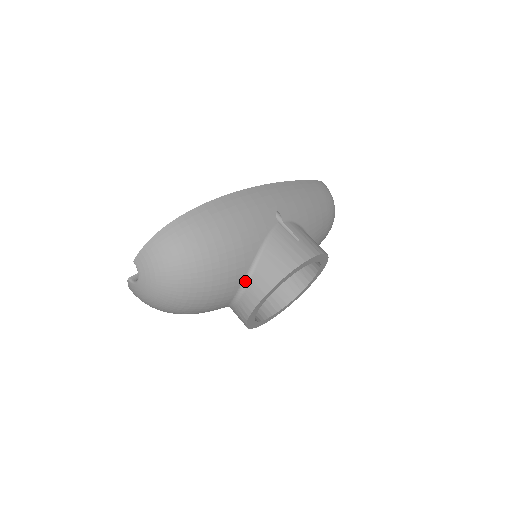
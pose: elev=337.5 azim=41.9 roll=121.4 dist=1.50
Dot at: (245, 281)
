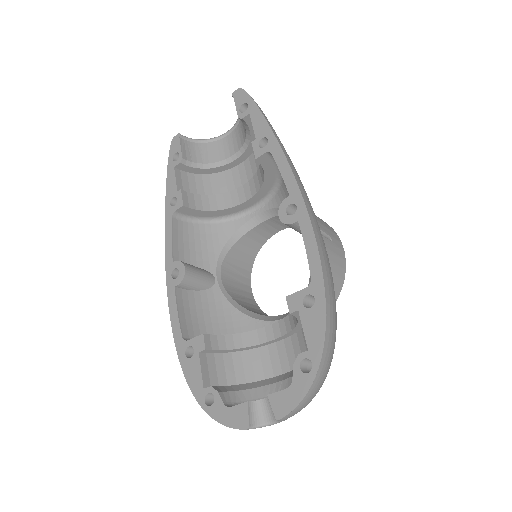
Dot at: occluded
